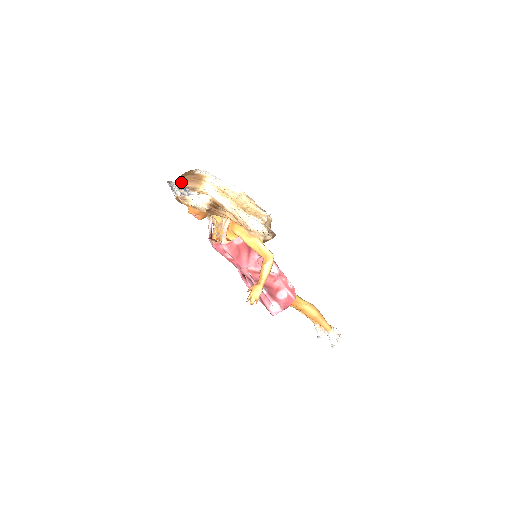
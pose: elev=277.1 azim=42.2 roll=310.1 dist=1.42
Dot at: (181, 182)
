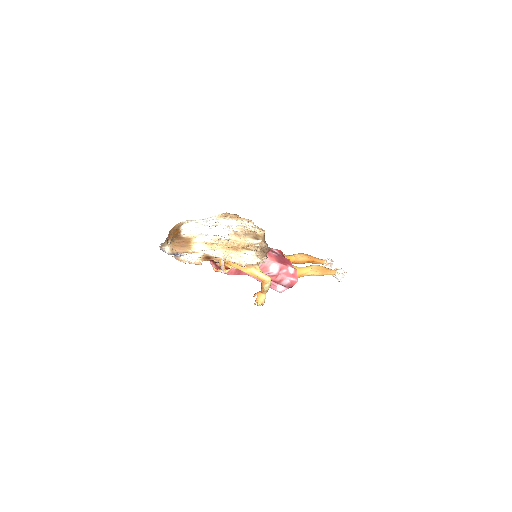
Dot at: (172, 246)
